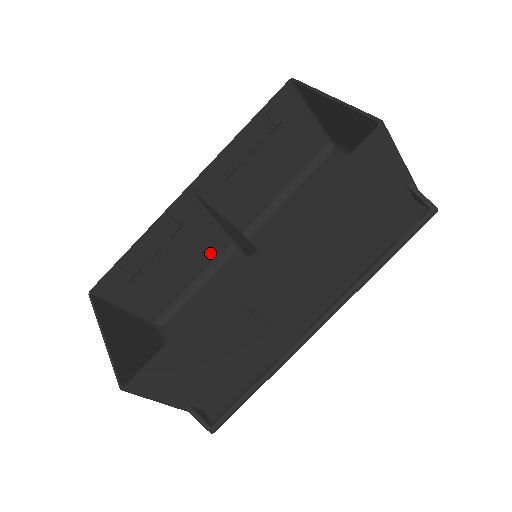
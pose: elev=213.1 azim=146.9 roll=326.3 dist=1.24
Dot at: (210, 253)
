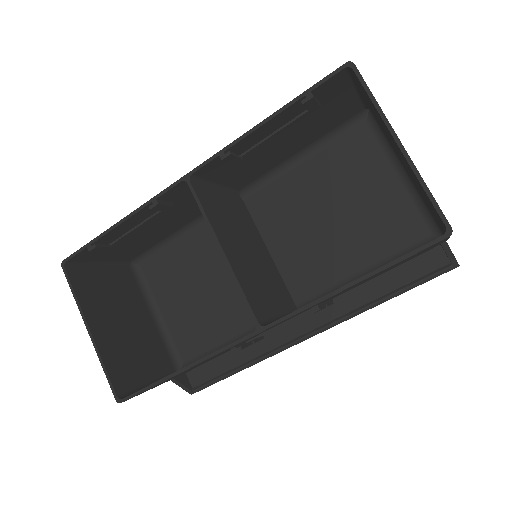
Dot at: (198, 211)
